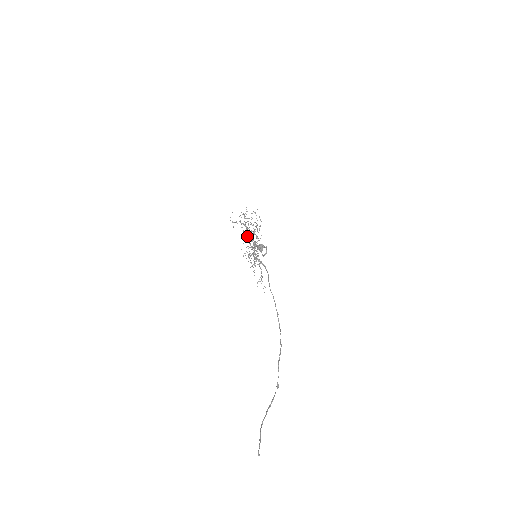
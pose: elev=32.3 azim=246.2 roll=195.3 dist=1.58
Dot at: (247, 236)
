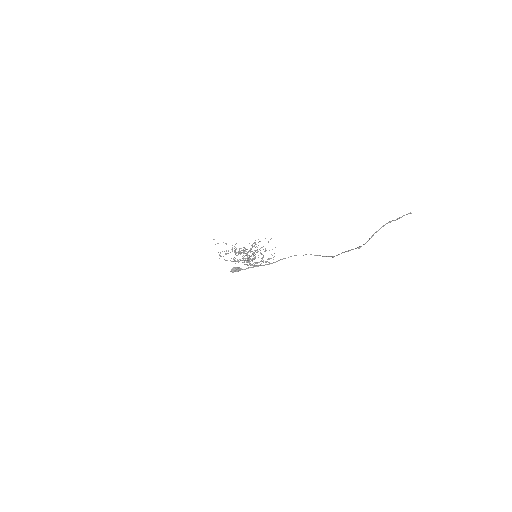
Dot at: (255, 244)
